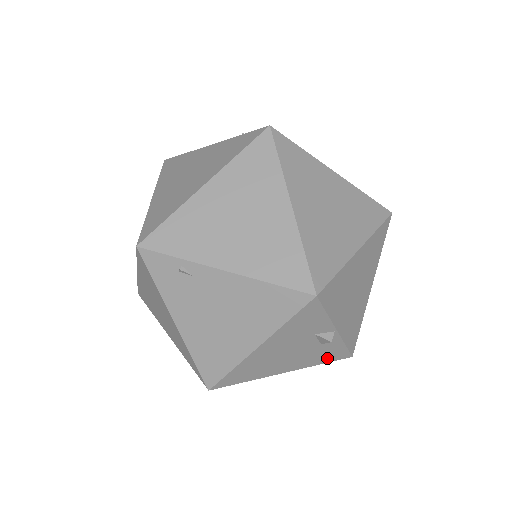
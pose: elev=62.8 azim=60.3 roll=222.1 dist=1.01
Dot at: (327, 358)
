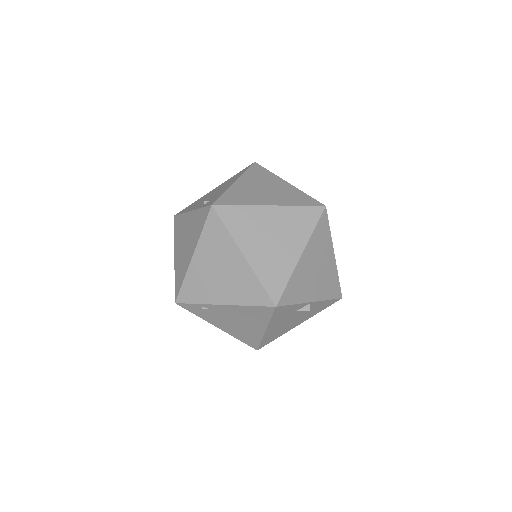
Dot at: (323, 308)
